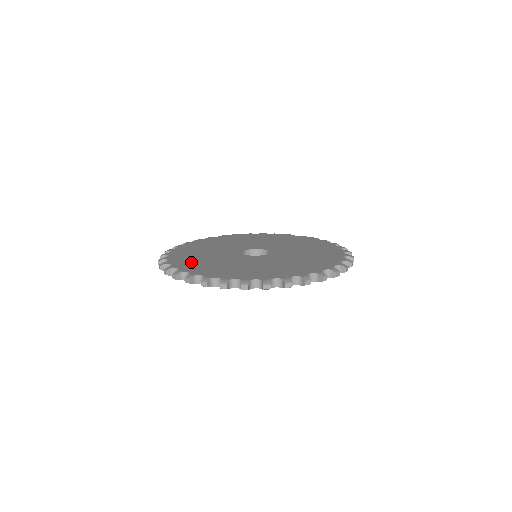
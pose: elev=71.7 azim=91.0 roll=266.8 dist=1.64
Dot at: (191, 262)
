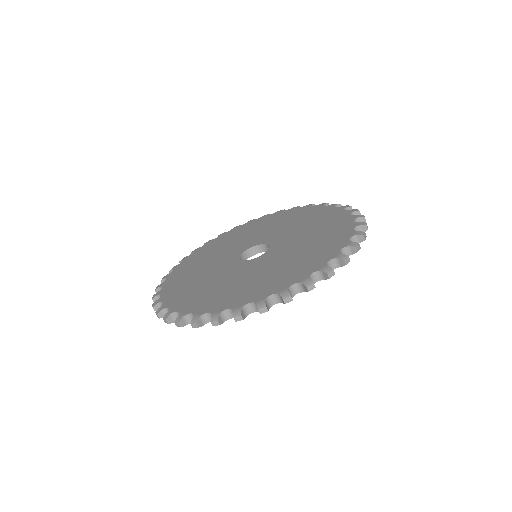
Dot at: (180, 288)
